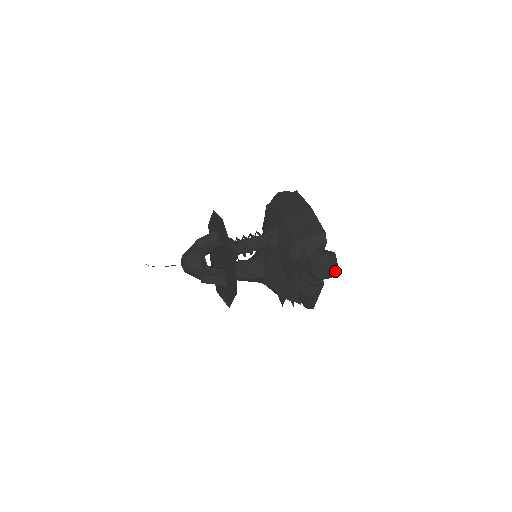
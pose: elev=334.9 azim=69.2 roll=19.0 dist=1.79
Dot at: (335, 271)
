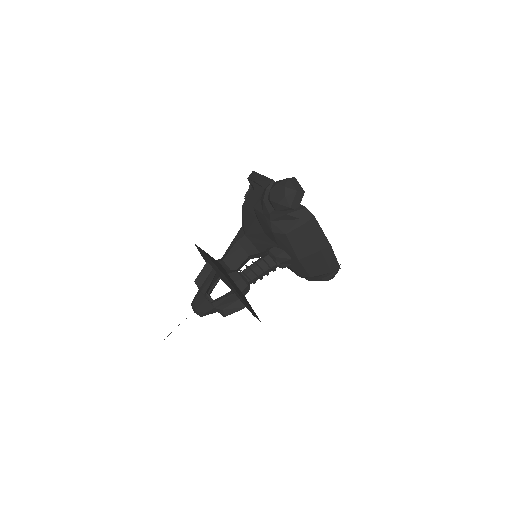
Dot at: occluded
